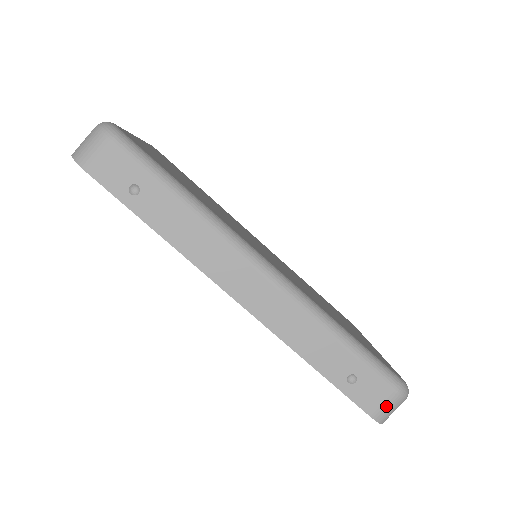
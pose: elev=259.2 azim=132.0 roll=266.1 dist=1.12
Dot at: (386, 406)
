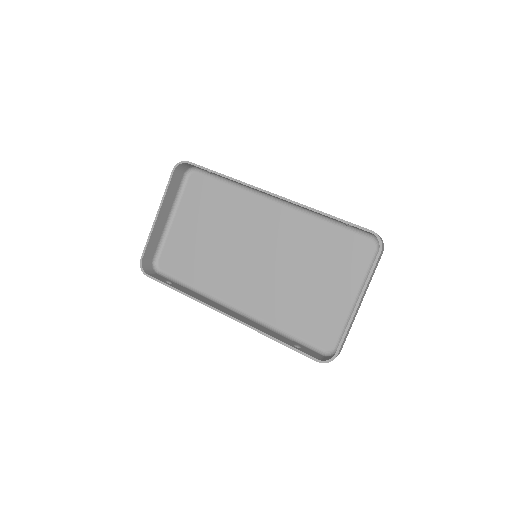
Dot at: occluded
